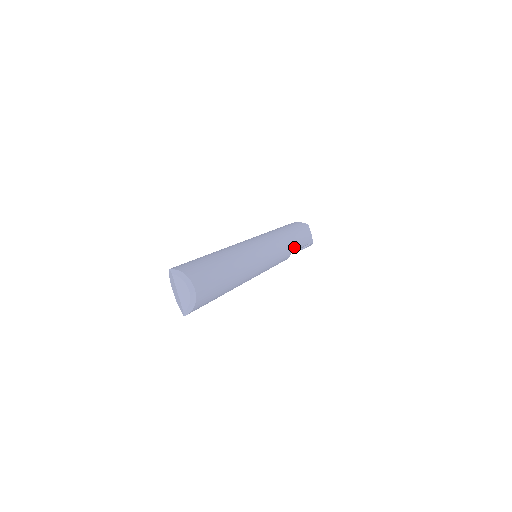
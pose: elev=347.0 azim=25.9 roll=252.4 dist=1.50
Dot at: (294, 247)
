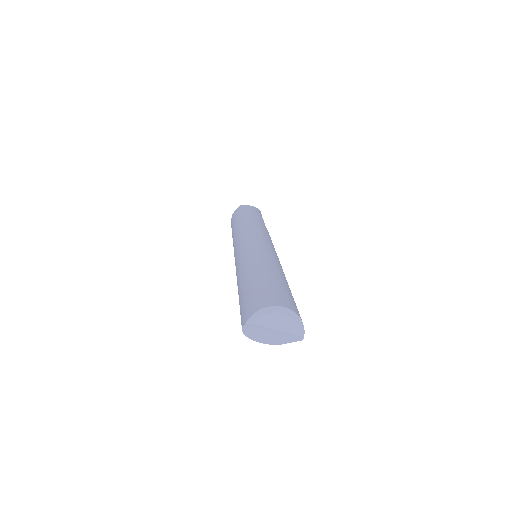
Dot at: (262, 223)
